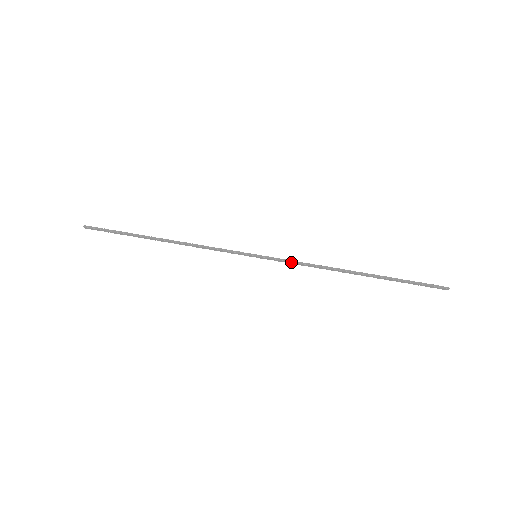
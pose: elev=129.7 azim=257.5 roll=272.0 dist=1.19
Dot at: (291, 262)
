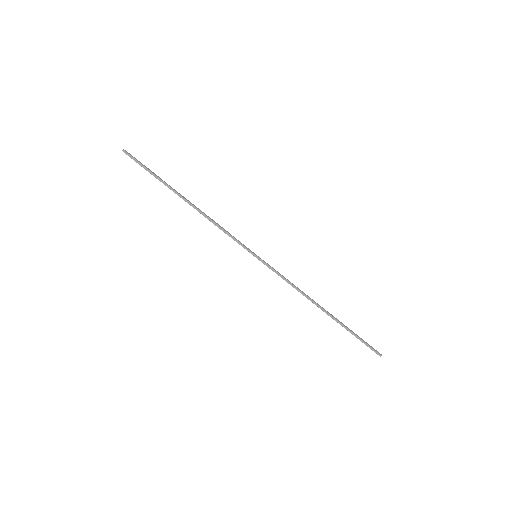
Dot at: (280, 276)
